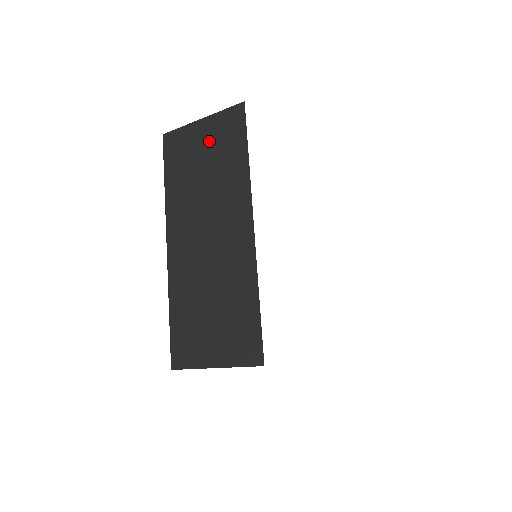
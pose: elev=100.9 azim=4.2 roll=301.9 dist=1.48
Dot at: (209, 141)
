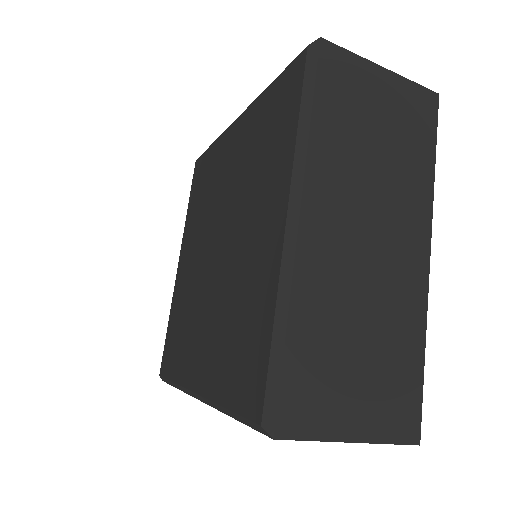
Dot at: (391, 106)
